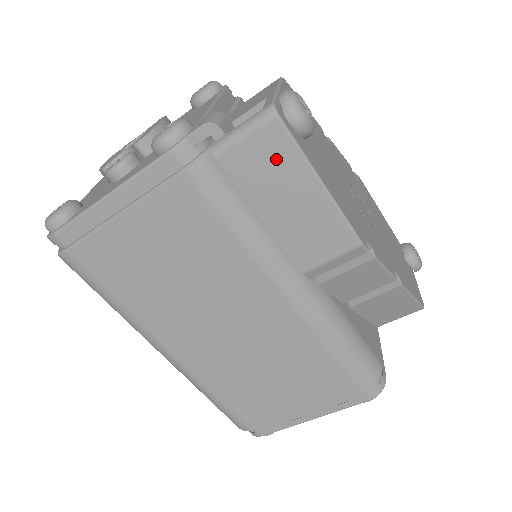
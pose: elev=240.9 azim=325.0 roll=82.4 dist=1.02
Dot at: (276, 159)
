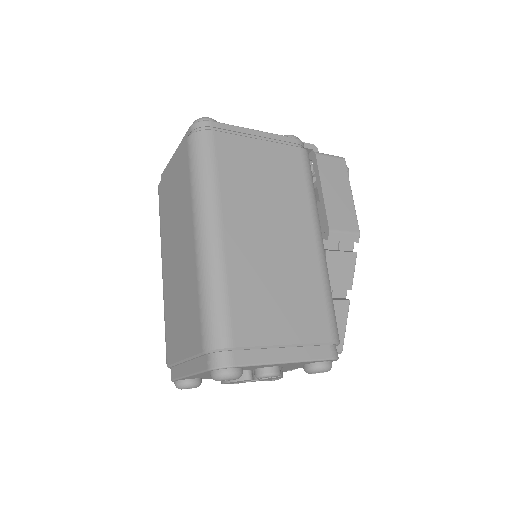
Dot at: (339, 173)
